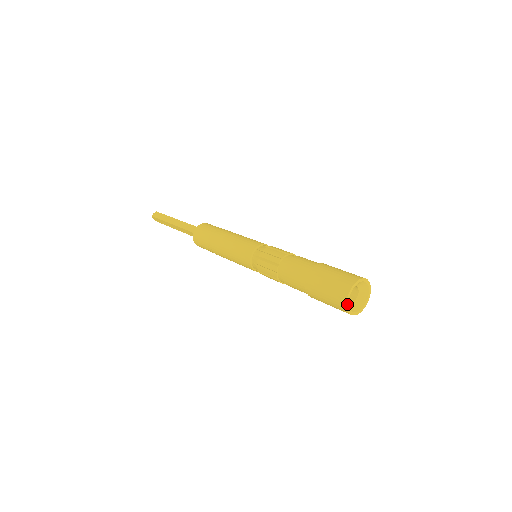
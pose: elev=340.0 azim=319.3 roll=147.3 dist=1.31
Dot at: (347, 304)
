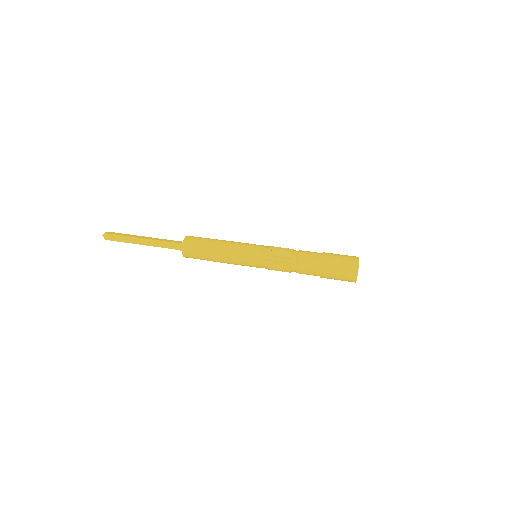
Dot at: (358, 268)
